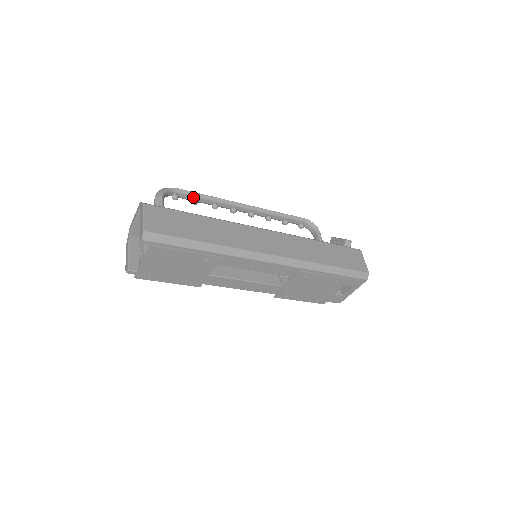
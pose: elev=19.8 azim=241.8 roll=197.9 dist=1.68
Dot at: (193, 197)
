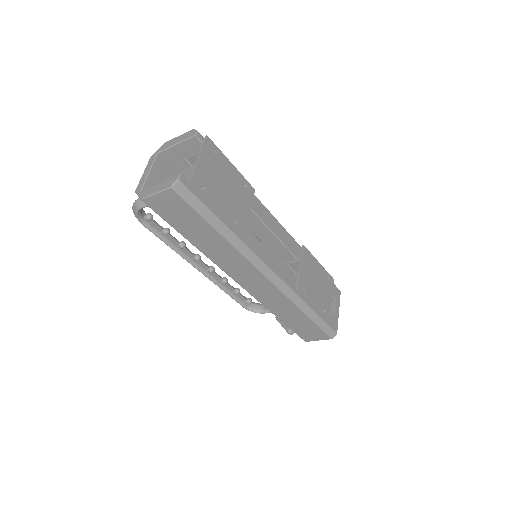
Dot at: (161, 229)
